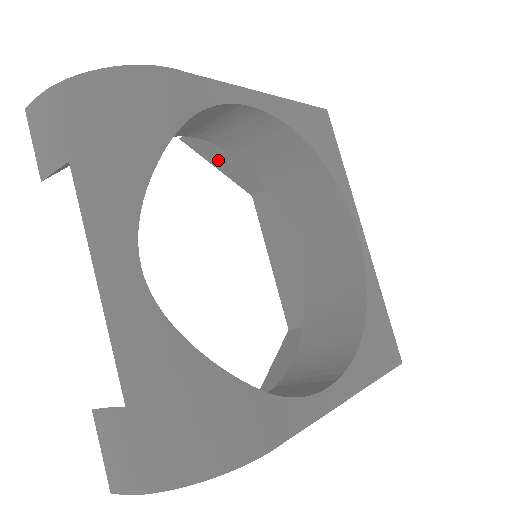
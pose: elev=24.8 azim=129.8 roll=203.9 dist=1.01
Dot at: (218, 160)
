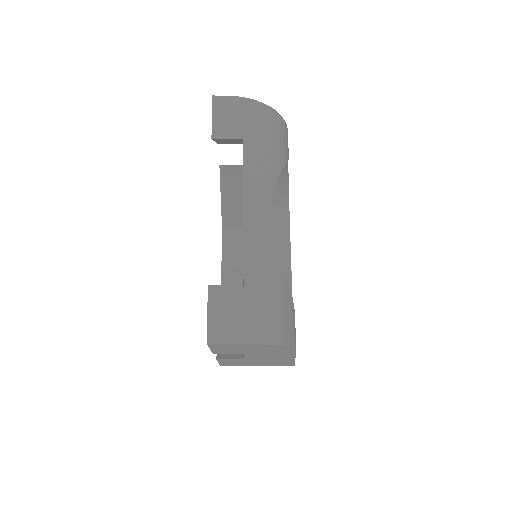
Dot at: (227, 192)
